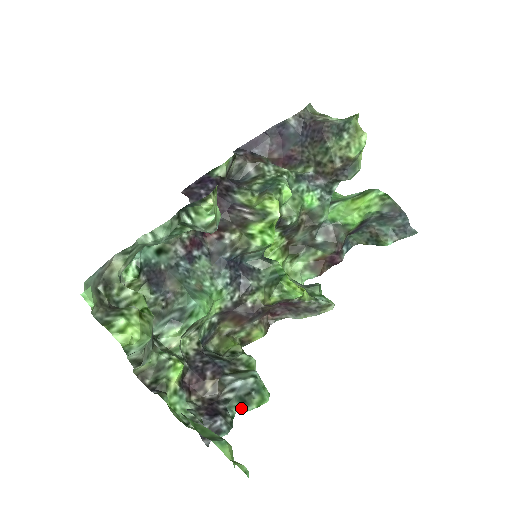
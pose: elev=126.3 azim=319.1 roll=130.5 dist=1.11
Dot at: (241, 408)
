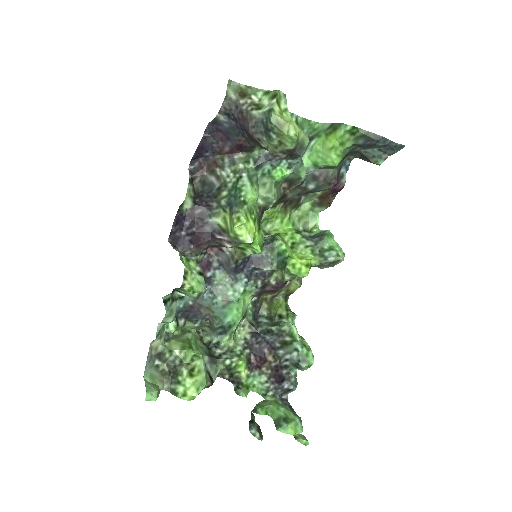
Dot at: (298, 369)
